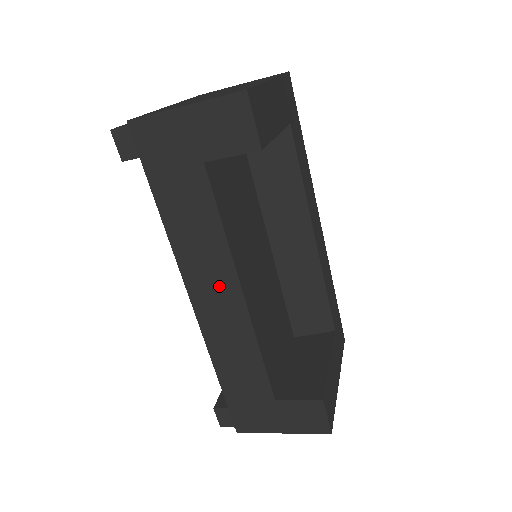
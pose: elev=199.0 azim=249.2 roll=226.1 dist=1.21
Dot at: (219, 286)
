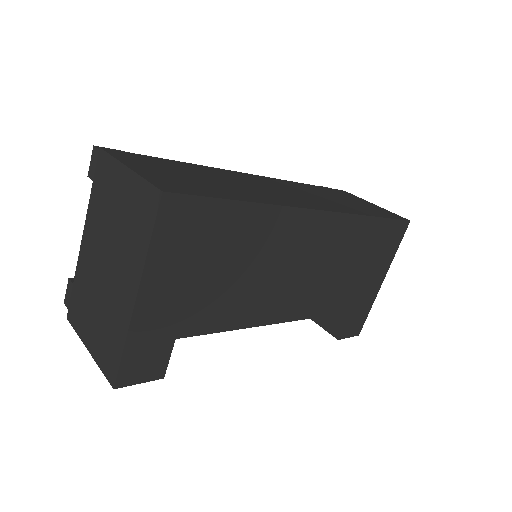
Dot at: occluded
